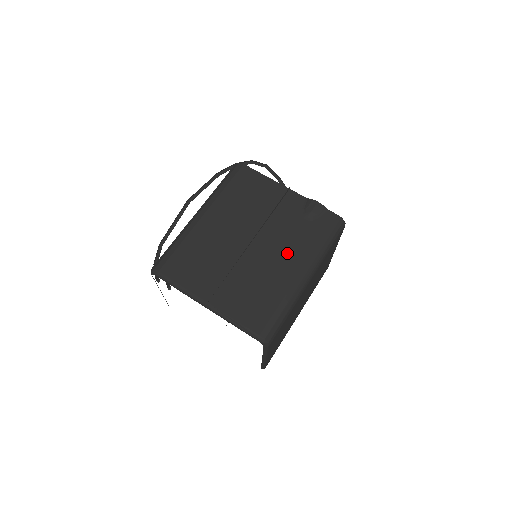
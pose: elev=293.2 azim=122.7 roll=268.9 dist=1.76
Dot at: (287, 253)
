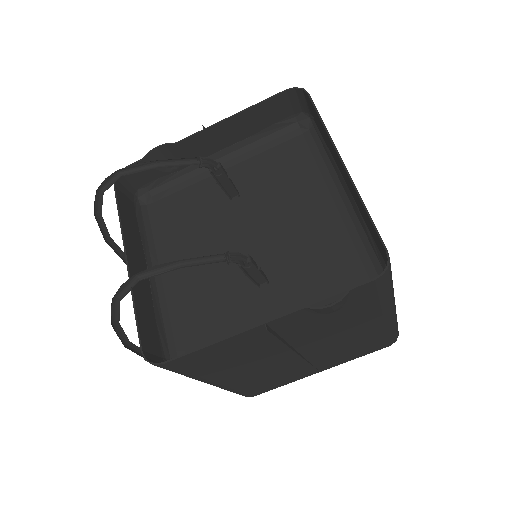
Dot at: (350, 330)
